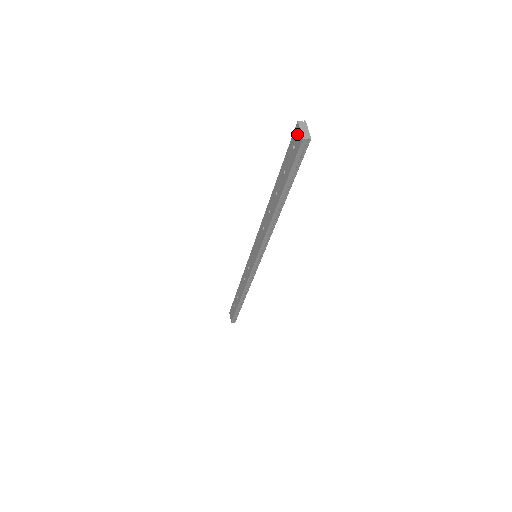
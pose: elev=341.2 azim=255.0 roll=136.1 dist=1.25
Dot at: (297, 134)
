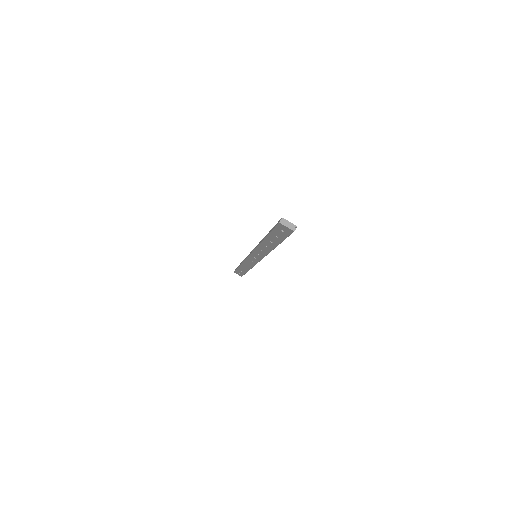
Dot at: (284, 228)
